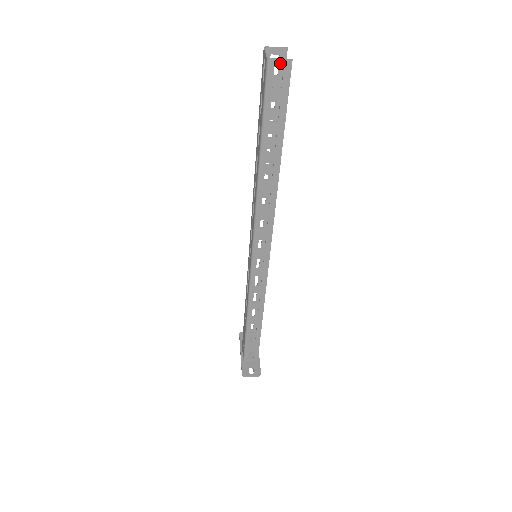
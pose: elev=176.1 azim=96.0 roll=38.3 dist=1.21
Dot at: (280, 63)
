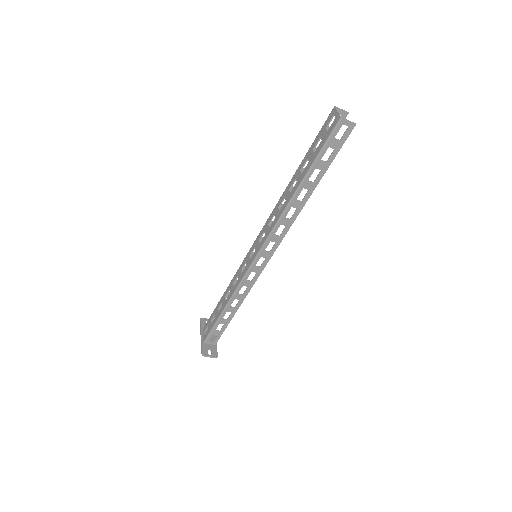
Dot at: (347, 123)
